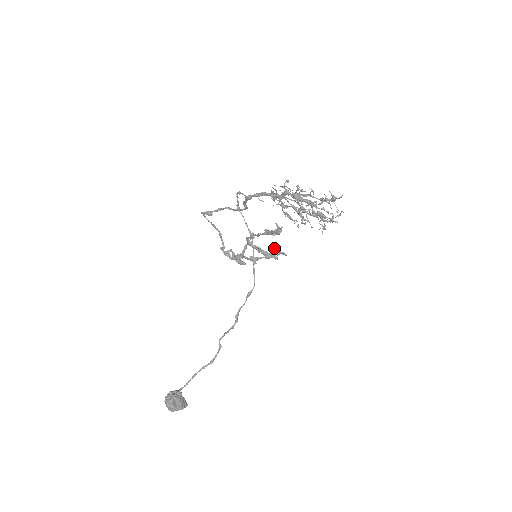
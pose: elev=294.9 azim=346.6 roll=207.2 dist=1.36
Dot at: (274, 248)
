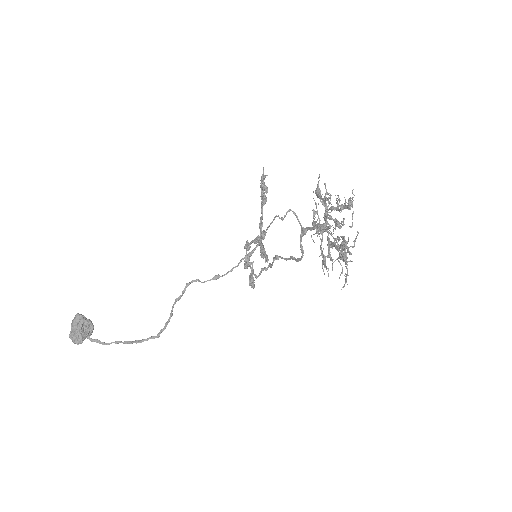
Dot at: (264, 230)
